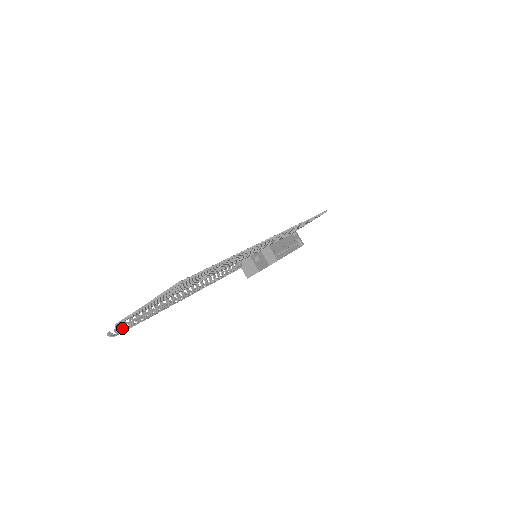
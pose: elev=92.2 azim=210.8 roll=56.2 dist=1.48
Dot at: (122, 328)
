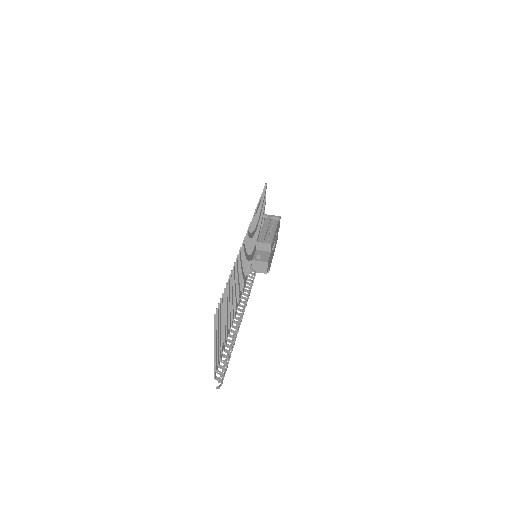
Dot at: (222, 377)
